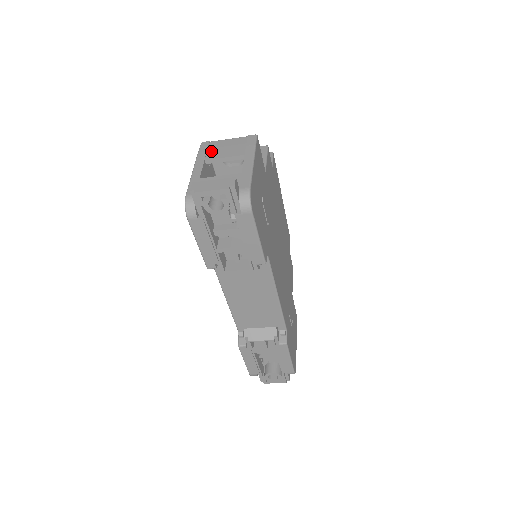
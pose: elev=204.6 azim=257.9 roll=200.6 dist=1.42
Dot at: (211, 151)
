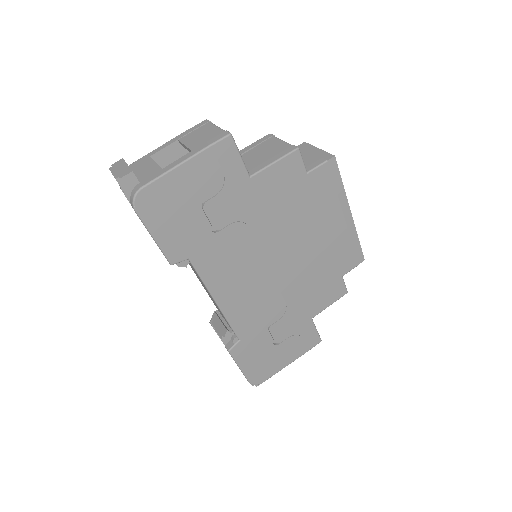
Dot at: (193, 133)
